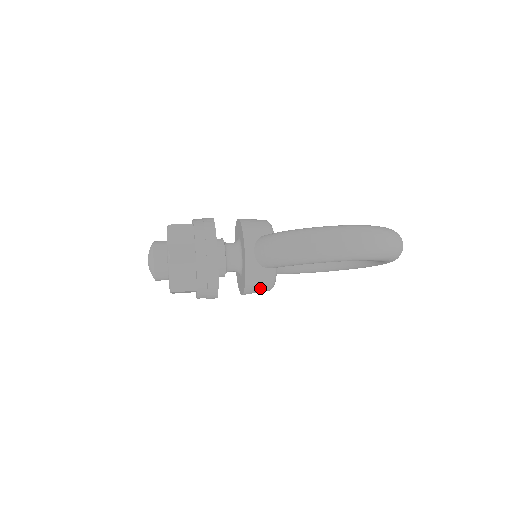
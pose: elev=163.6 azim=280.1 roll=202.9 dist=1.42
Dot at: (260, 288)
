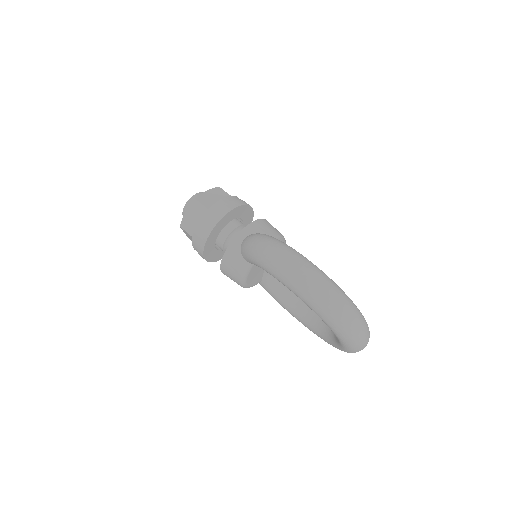
Dot at: (232, 273)
